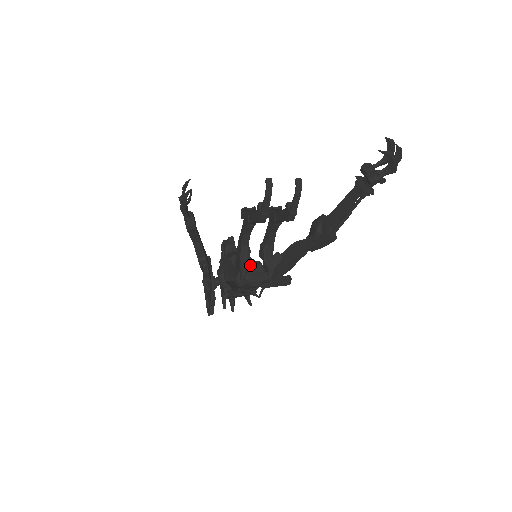
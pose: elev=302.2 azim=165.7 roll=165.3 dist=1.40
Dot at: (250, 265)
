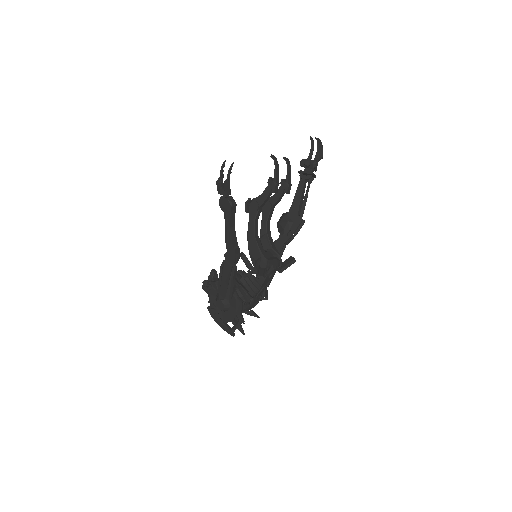
Dot at: occluded
